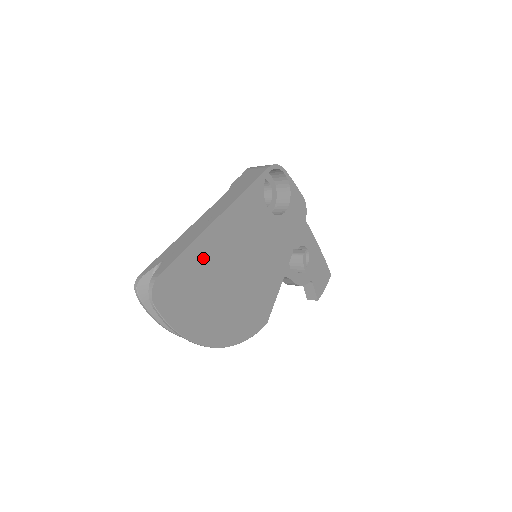
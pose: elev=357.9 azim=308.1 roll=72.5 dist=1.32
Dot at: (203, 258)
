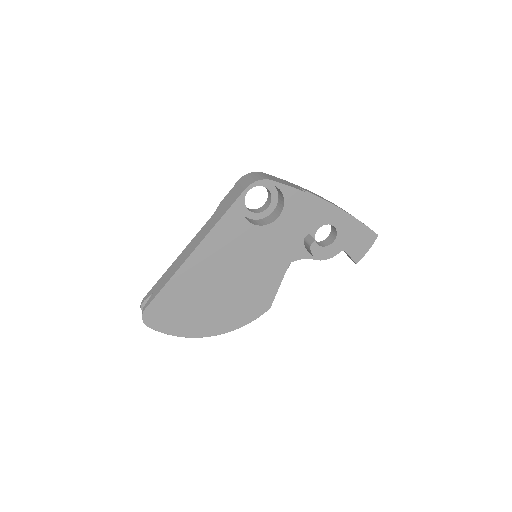
Dot at: (183, 286)
